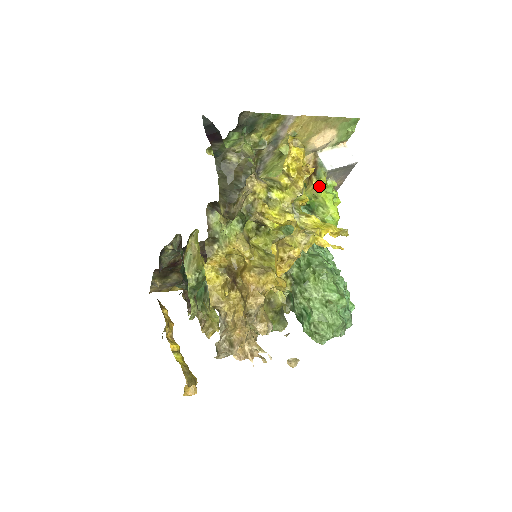
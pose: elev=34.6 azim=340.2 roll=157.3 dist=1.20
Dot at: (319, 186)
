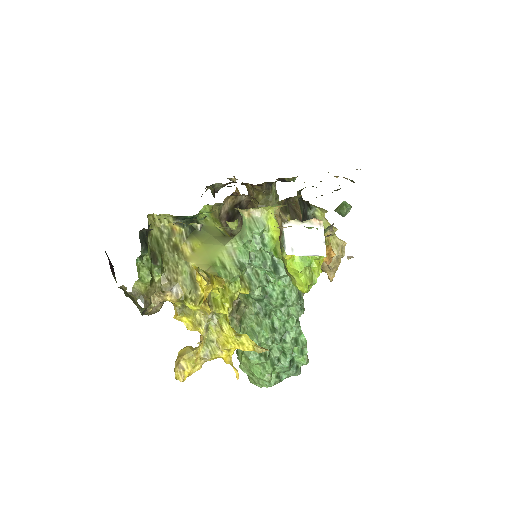
Dot at: occluded
